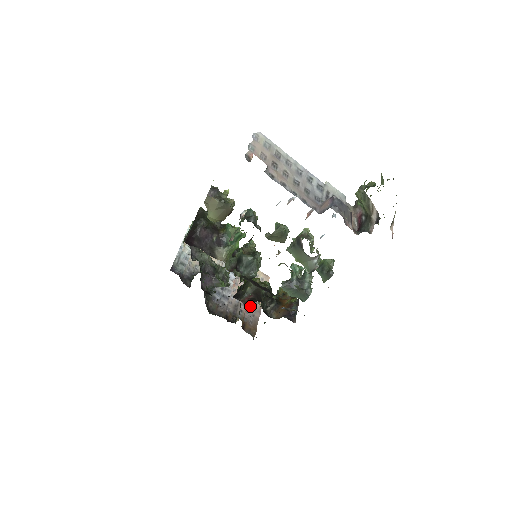
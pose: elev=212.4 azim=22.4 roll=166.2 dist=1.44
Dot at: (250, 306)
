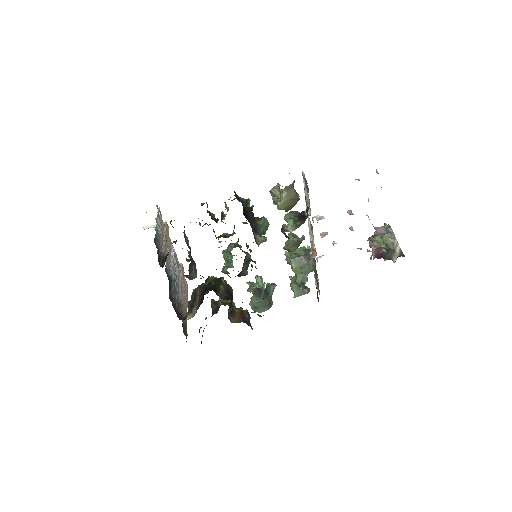
Dot at: (183, 308)
